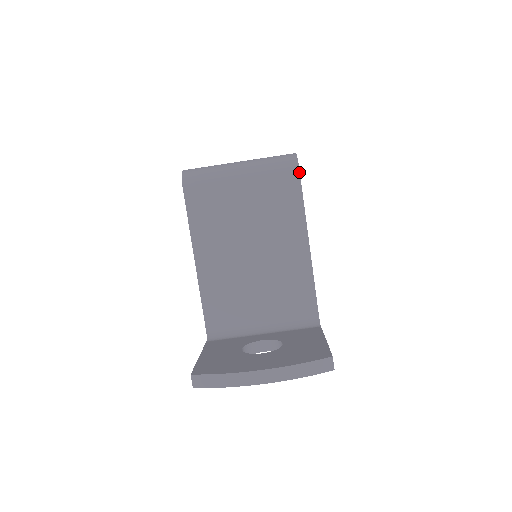
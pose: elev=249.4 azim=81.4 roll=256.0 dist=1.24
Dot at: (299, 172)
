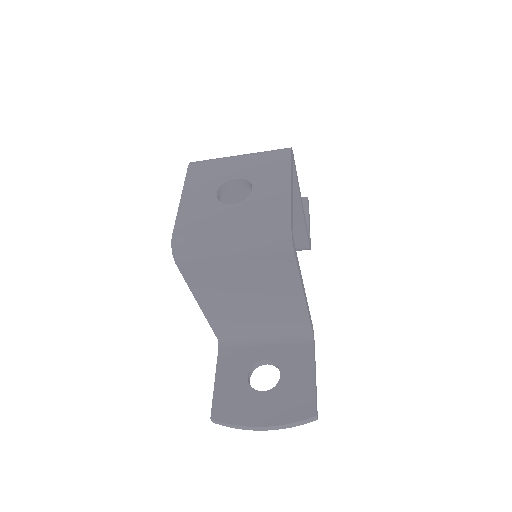
Dot at: (294, 252)
